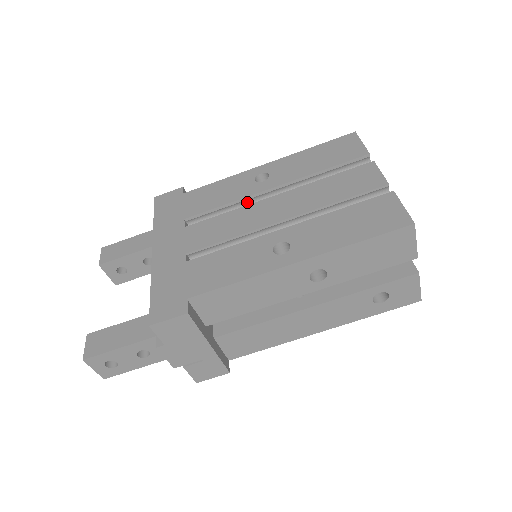
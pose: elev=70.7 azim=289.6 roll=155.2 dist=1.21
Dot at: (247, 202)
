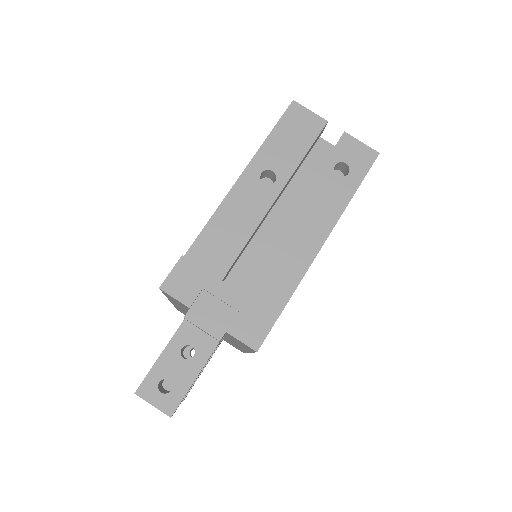
Dot at: occluded
